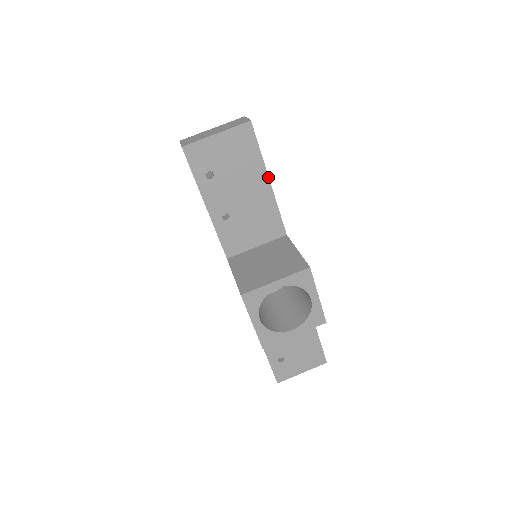
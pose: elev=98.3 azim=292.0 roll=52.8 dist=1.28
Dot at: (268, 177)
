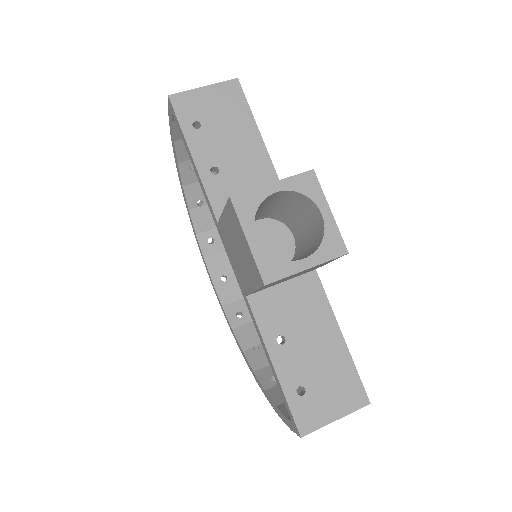
Dot at: (259, 133)
